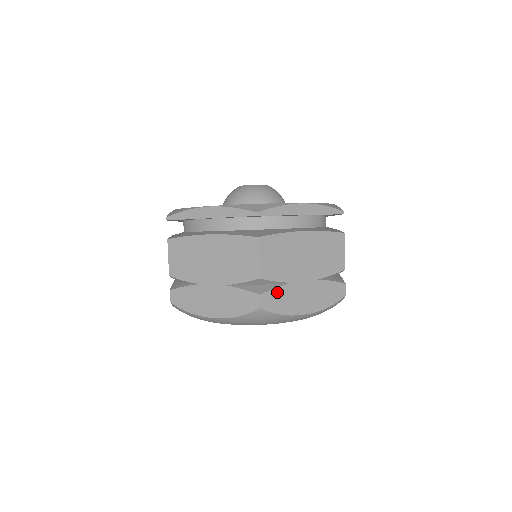
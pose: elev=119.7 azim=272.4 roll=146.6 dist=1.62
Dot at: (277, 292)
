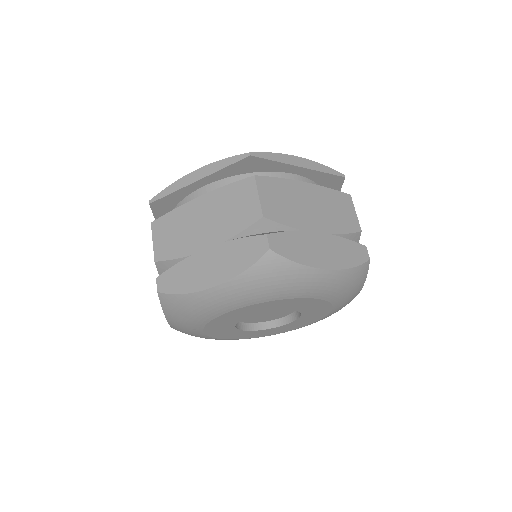
Dot at: (287, 237)
